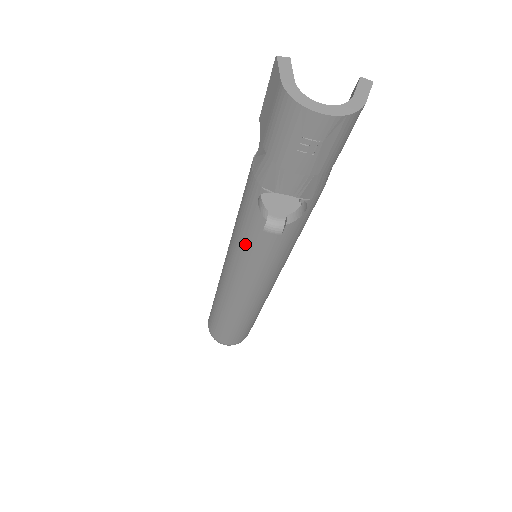
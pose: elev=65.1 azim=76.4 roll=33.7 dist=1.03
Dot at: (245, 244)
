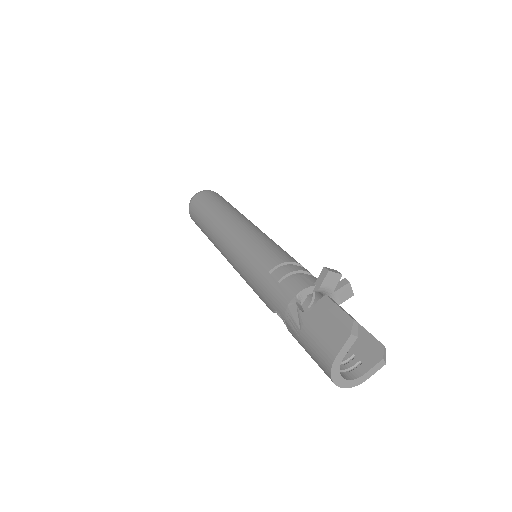
Dot at: (252, 284)
